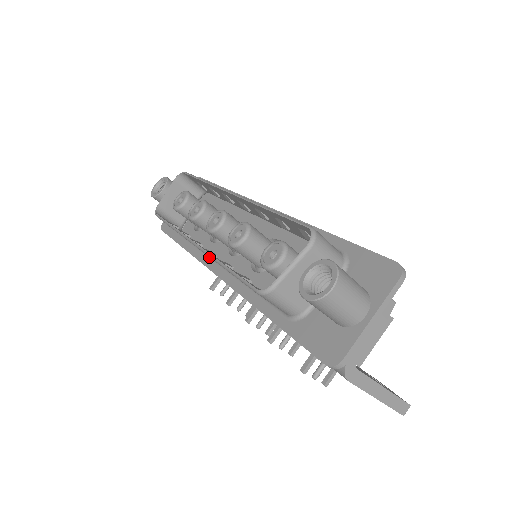
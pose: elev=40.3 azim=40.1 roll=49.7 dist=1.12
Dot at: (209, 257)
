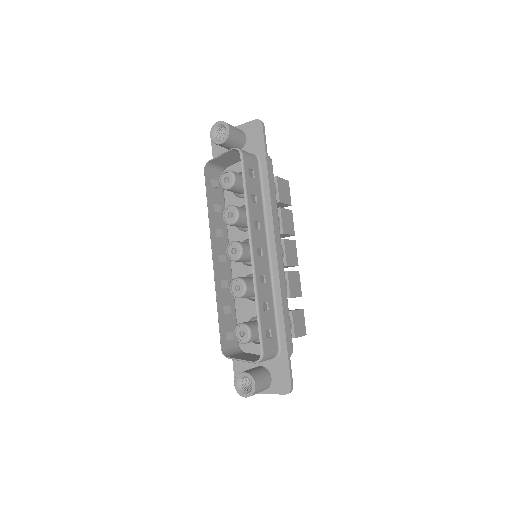
Dot at: (226, 237)
